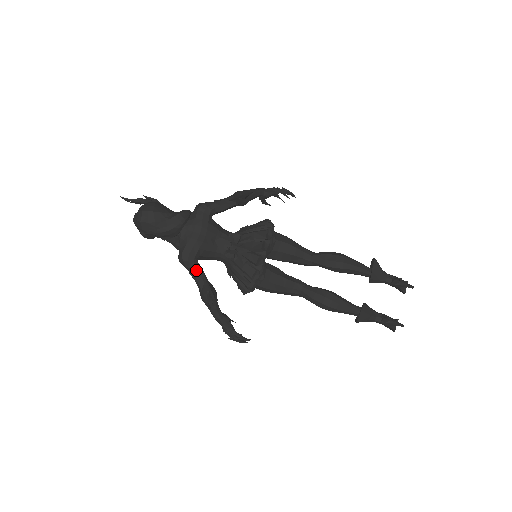
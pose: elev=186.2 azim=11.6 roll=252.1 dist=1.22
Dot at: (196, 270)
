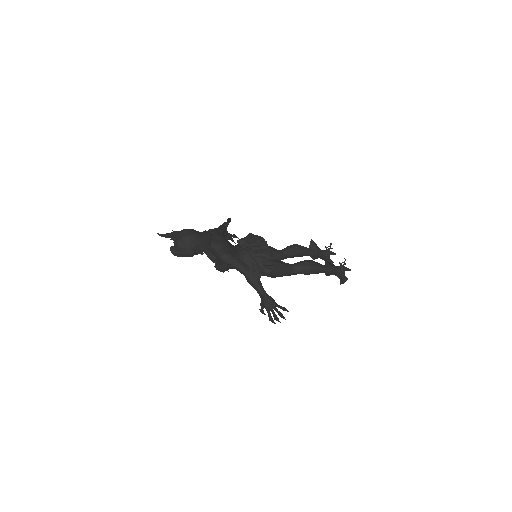
Dot at: (238, 259)
